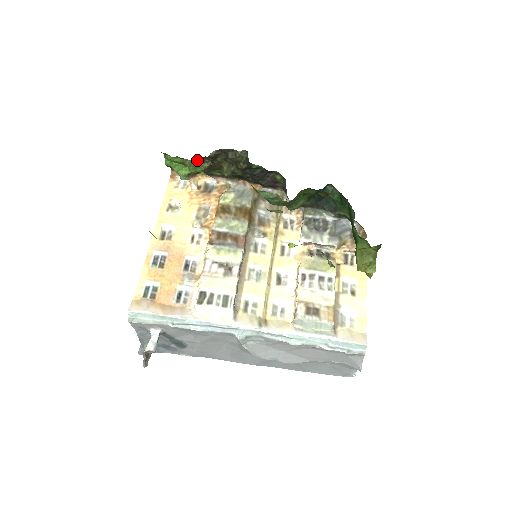
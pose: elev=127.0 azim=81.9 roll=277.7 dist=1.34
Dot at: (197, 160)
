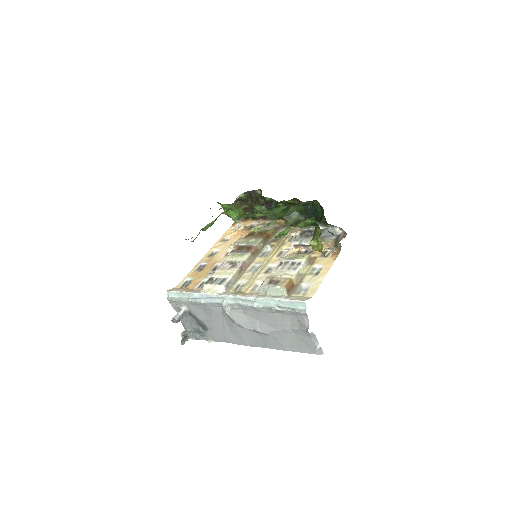
Dot at: (236, 204)
